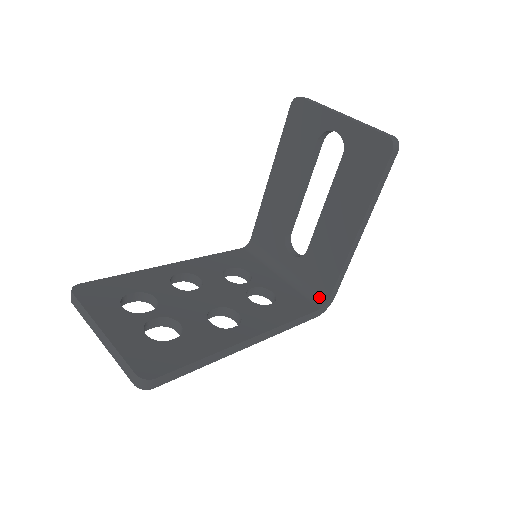
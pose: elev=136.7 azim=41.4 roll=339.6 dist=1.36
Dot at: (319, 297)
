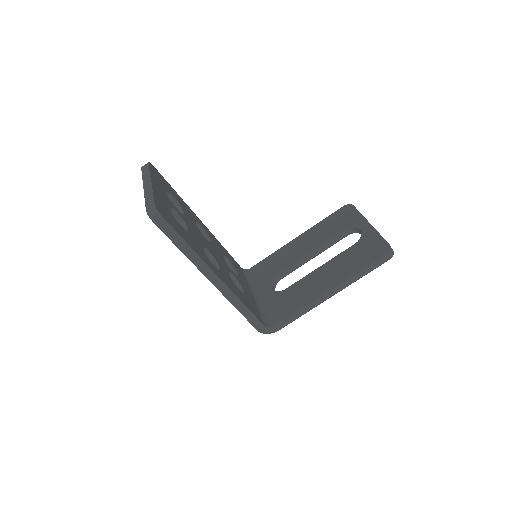
Dot at: (269, 321)
